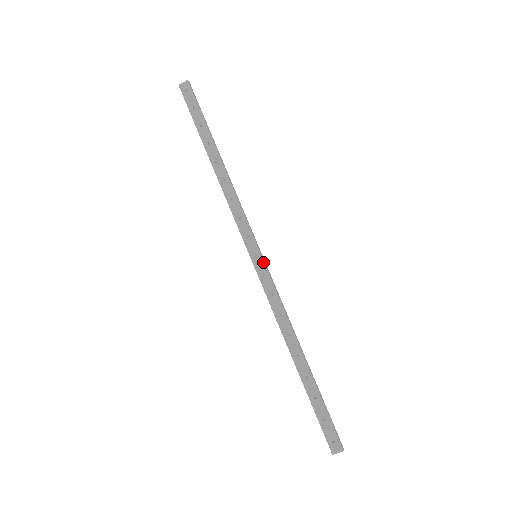
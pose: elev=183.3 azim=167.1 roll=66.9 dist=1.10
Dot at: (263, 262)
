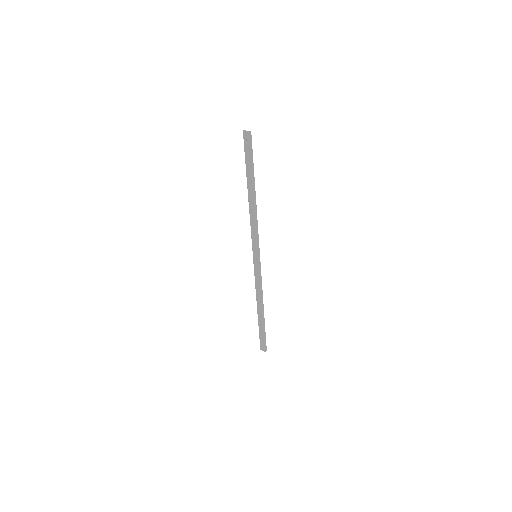
Dot at: (258, 262)
